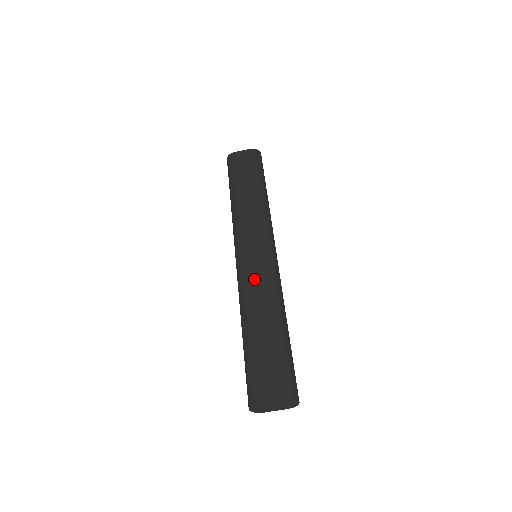
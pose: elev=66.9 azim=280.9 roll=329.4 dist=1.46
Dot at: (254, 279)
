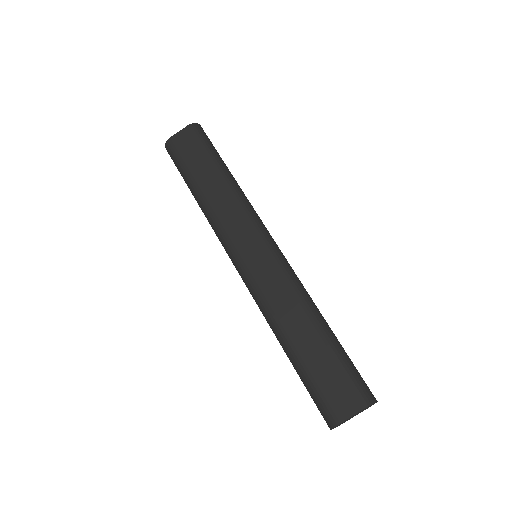
Dot at: (269, 288)
